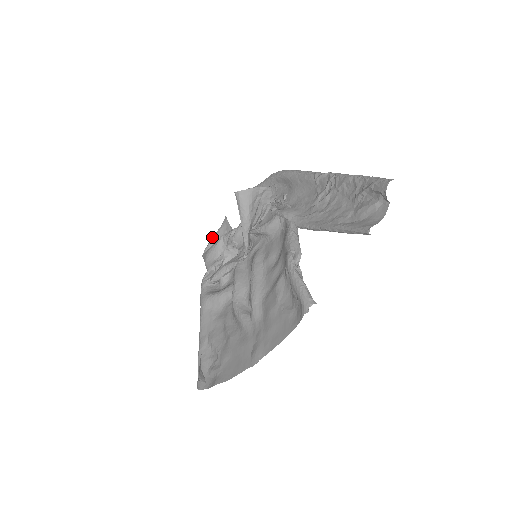
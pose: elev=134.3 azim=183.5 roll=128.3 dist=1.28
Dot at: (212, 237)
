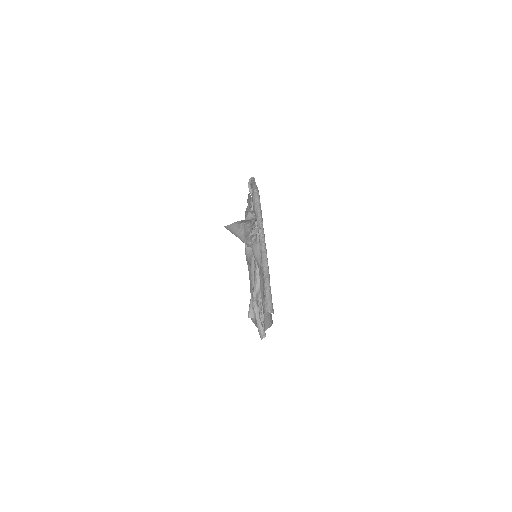
Dot at: occluded
